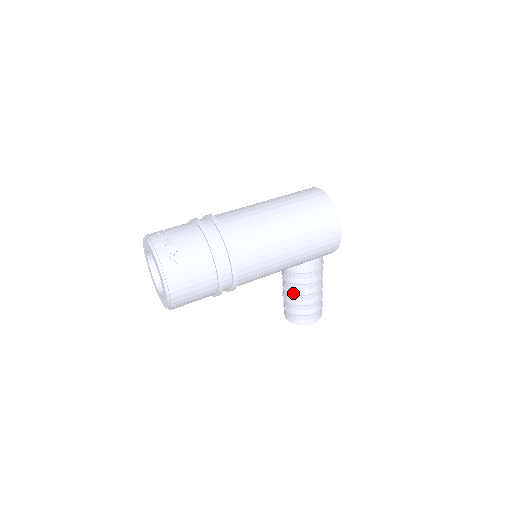
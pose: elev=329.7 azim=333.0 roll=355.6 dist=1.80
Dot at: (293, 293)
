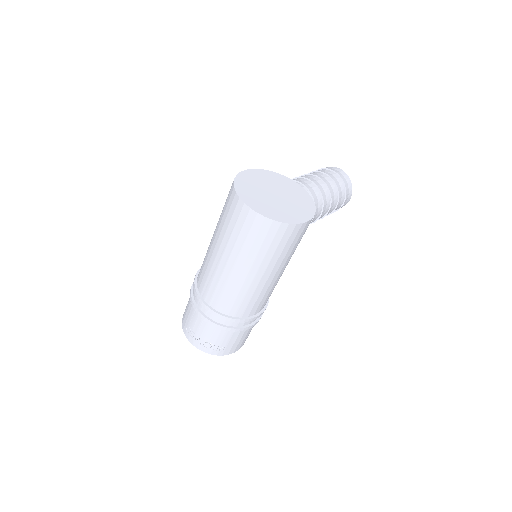
Dot at: occluded
